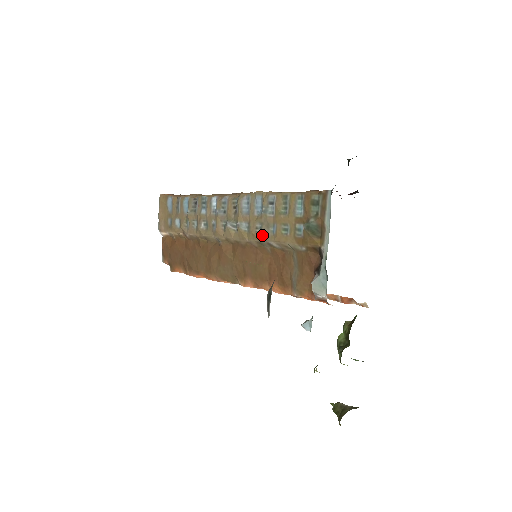
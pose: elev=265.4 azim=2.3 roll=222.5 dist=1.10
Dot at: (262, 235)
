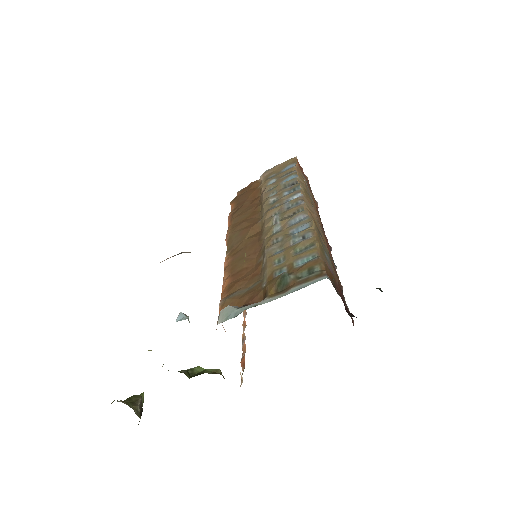
Dot at: (271, 246)
